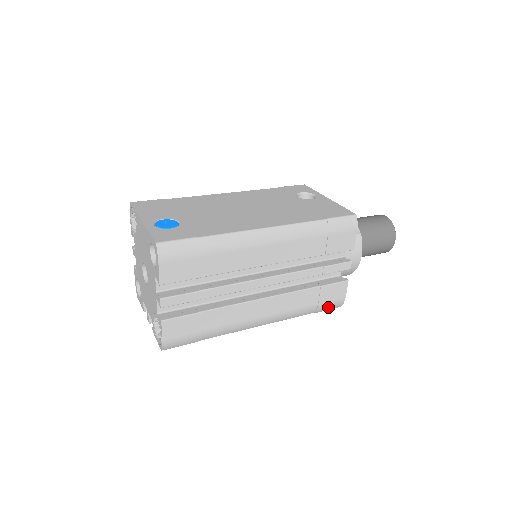
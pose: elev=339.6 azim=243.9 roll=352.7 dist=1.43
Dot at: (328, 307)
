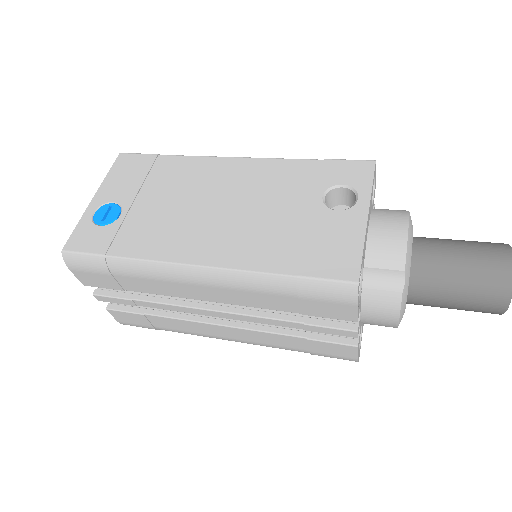
Dot at: (332, 357)
